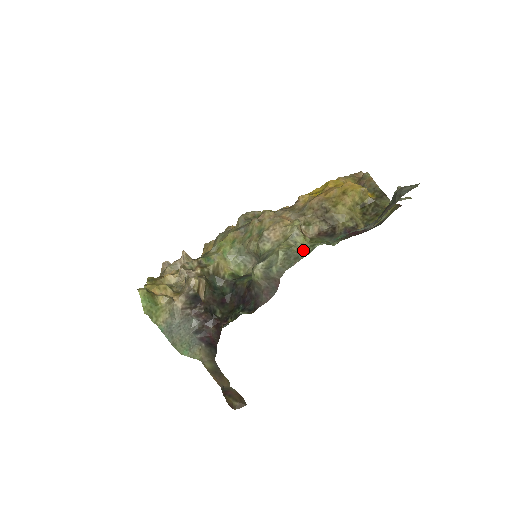
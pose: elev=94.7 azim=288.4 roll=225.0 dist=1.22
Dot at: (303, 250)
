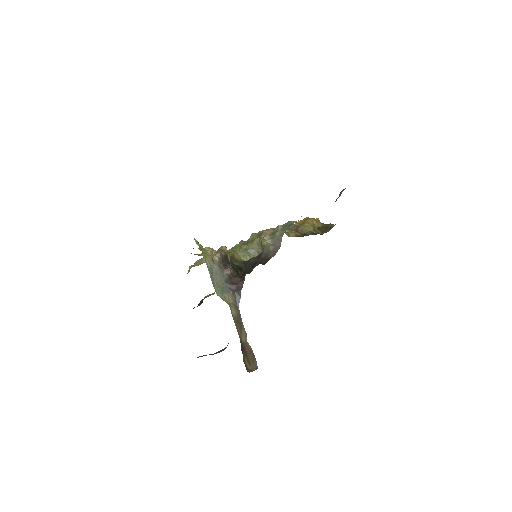
Dot at: (294, 221)
